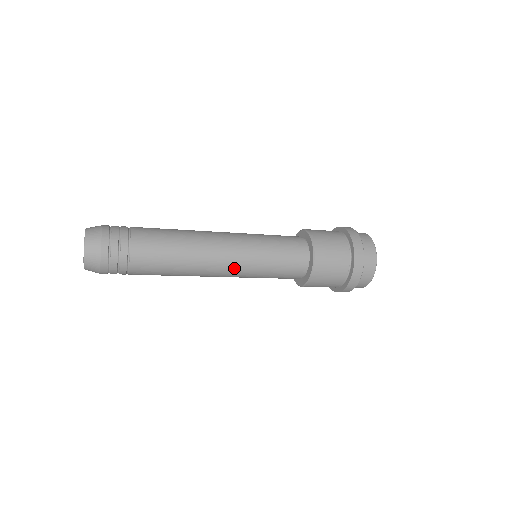
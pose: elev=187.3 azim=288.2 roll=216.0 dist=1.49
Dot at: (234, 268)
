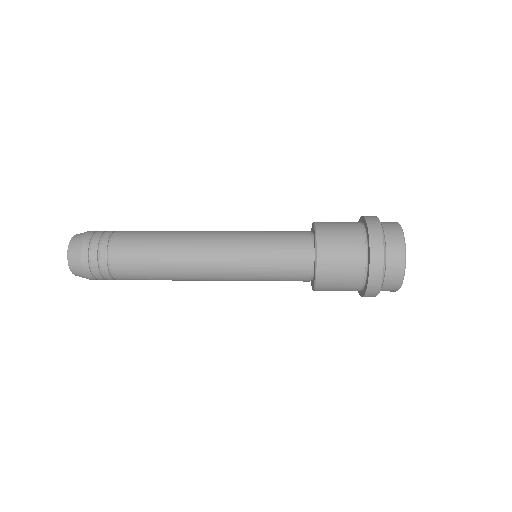
Dot at: occluded
